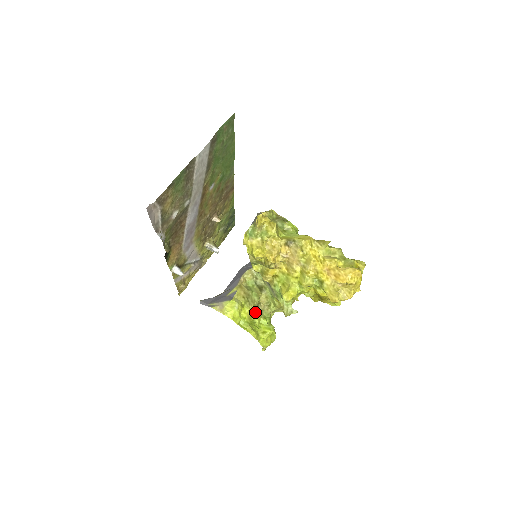
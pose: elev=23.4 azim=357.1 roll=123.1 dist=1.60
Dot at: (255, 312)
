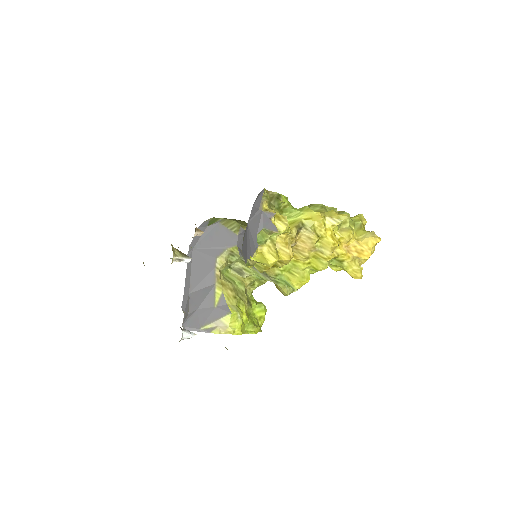
Dot at: (247, 304)
